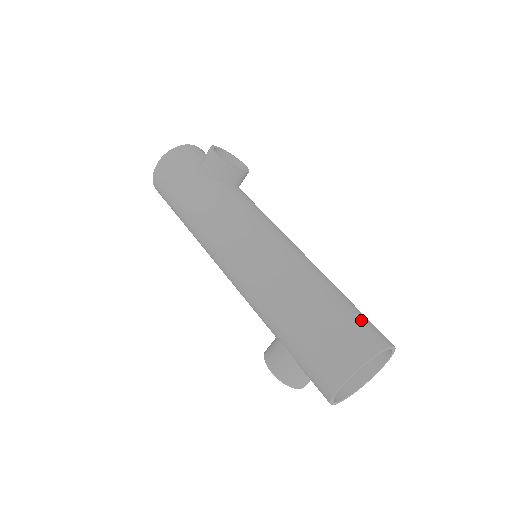
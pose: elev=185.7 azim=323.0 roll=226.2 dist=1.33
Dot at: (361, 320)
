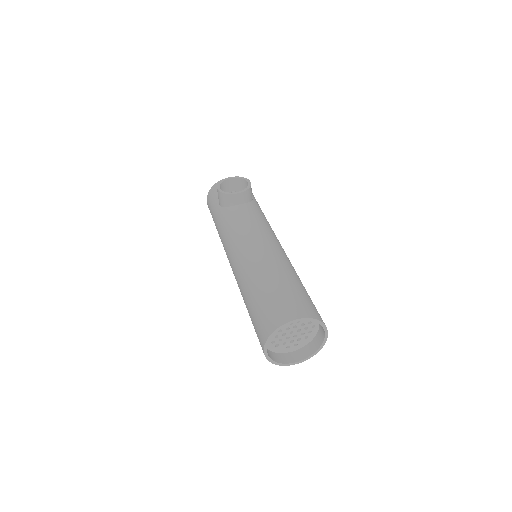
Dot at: (279, 301)
